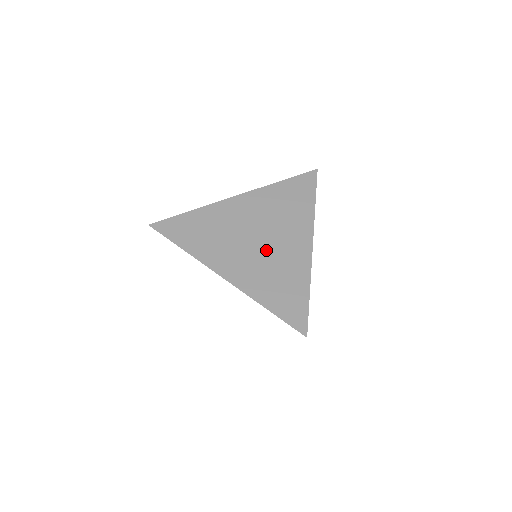
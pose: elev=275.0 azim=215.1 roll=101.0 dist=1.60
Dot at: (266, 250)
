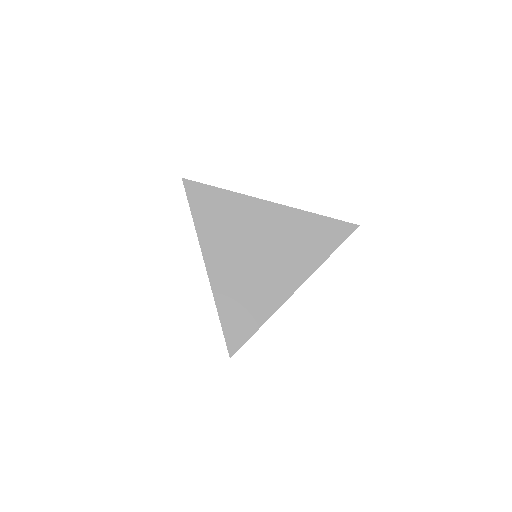
Dot at: (256, 268)
